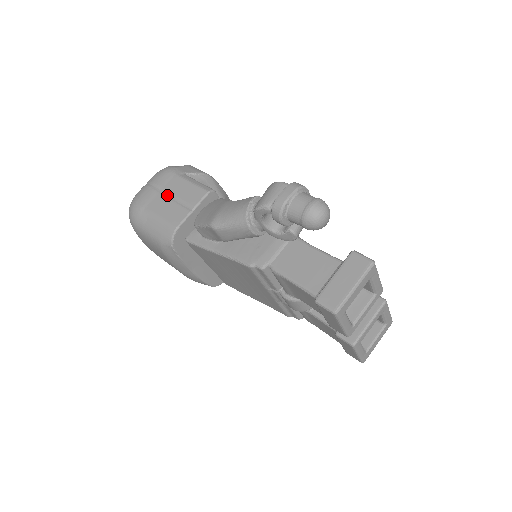
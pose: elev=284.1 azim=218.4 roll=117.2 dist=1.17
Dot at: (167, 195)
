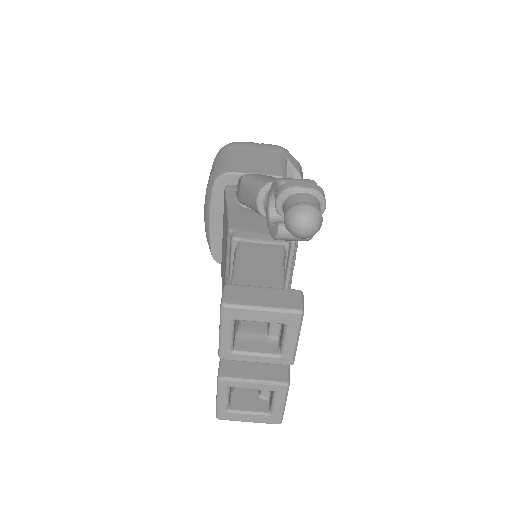
Dot at: (257, 156)
